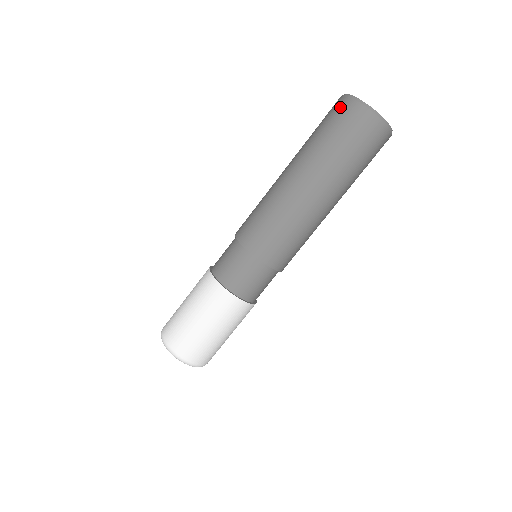
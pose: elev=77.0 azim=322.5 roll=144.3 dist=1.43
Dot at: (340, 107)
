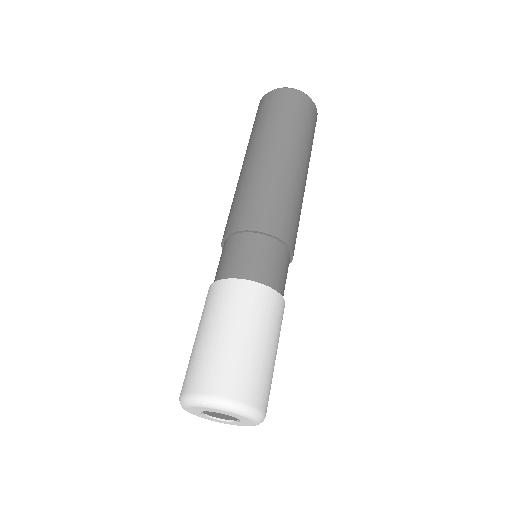
Dot at: (272, 97)
